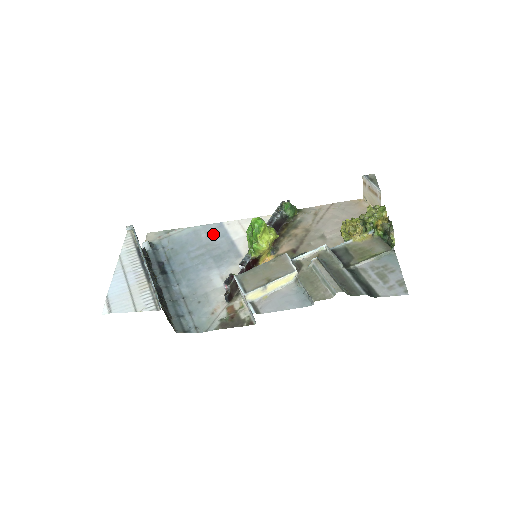
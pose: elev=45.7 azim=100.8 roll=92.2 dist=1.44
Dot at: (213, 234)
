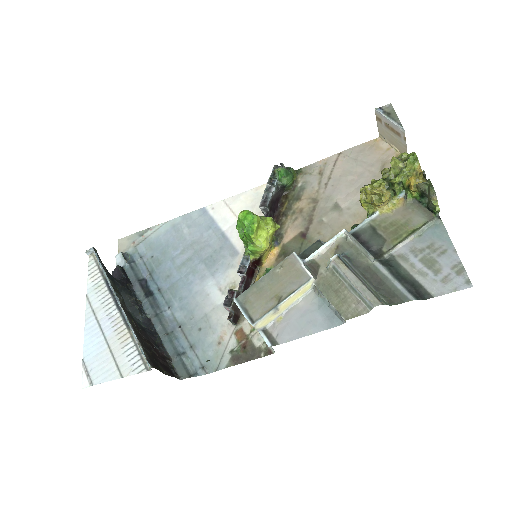
Dot at: (197, 227)
